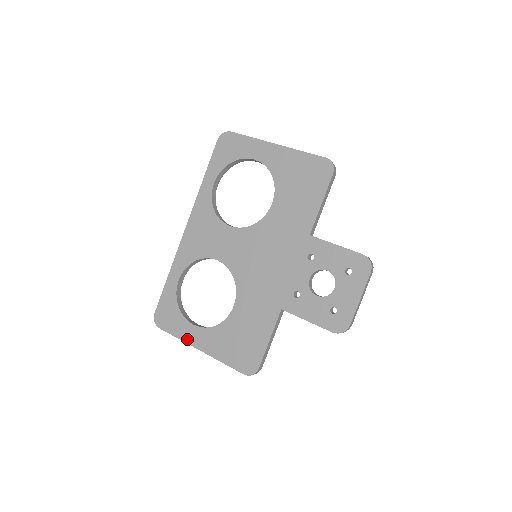
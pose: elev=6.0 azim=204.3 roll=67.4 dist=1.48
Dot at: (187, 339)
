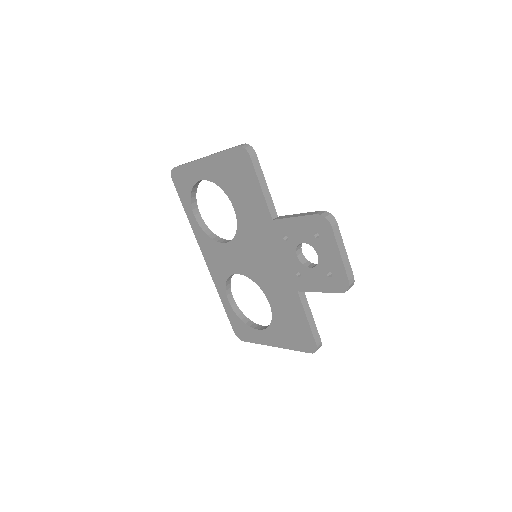
Dot at: (262, 342)
